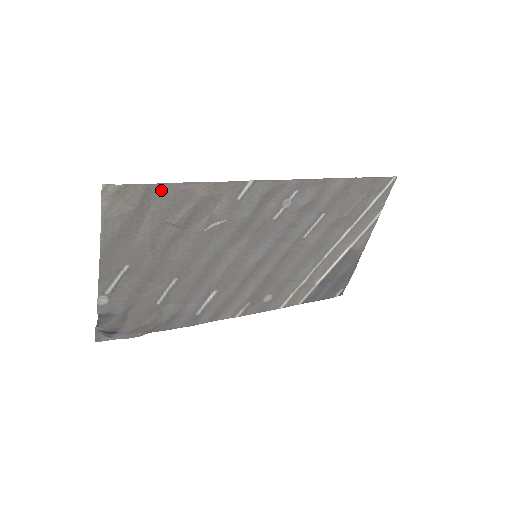
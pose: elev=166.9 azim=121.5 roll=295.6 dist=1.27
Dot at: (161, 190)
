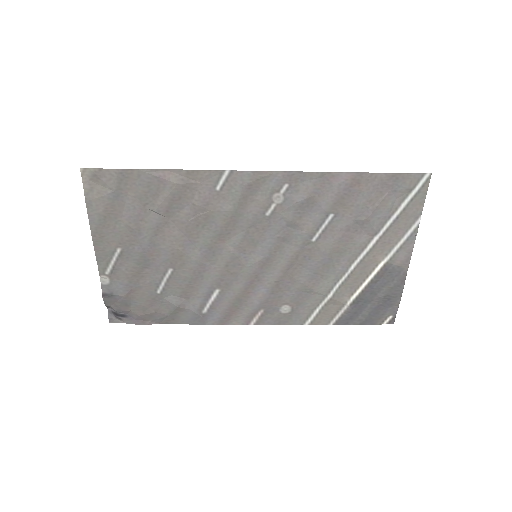
Dot at: (134, 176)
